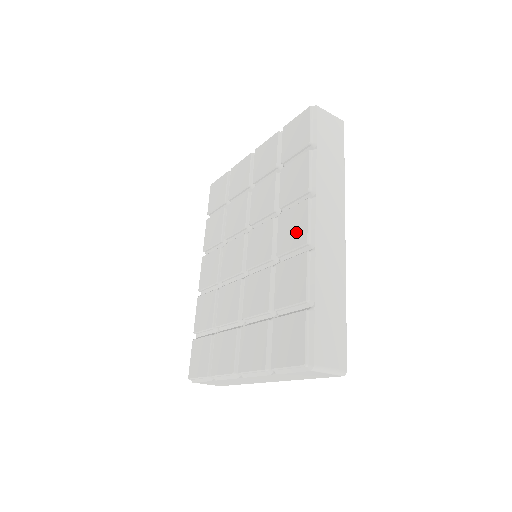
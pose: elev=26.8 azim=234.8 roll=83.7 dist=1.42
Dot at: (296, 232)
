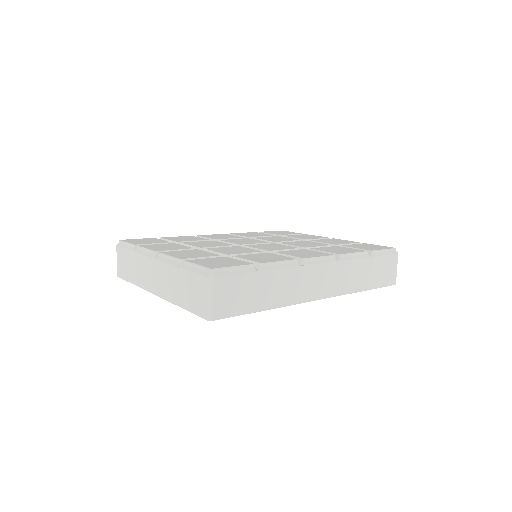
Dot at: (304, 254)
